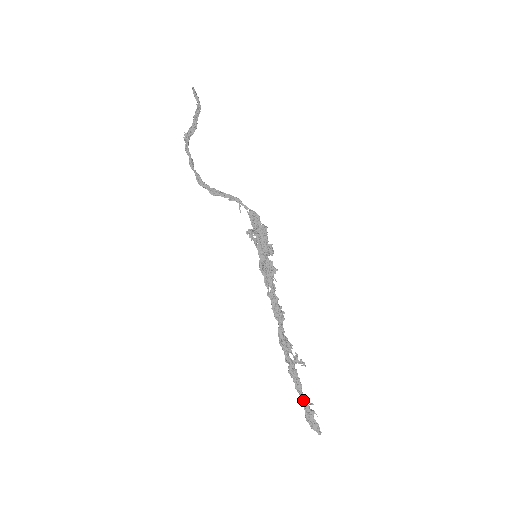
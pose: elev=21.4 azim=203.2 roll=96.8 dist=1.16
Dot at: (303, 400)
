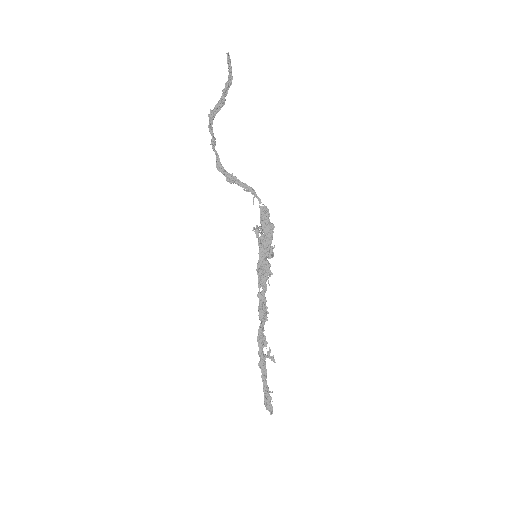
Dot at: (265, 387)
